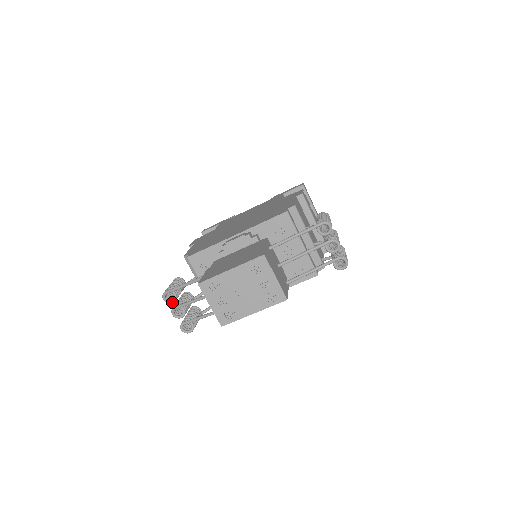
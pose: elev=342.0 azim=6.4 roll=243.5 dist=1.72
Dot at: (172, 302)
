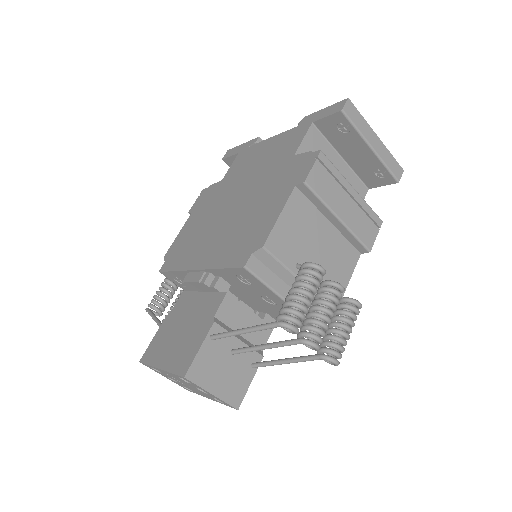
Dot at: (159, 316)
